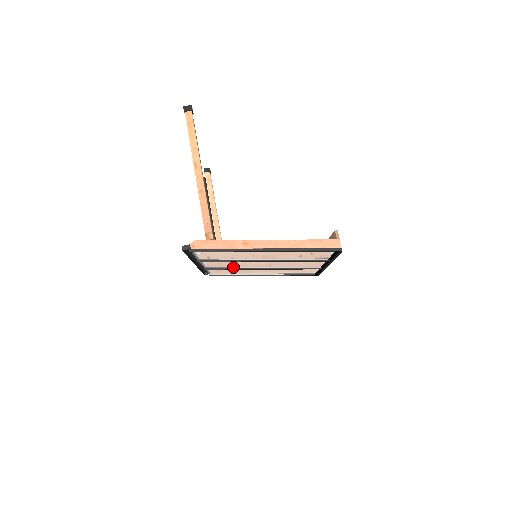
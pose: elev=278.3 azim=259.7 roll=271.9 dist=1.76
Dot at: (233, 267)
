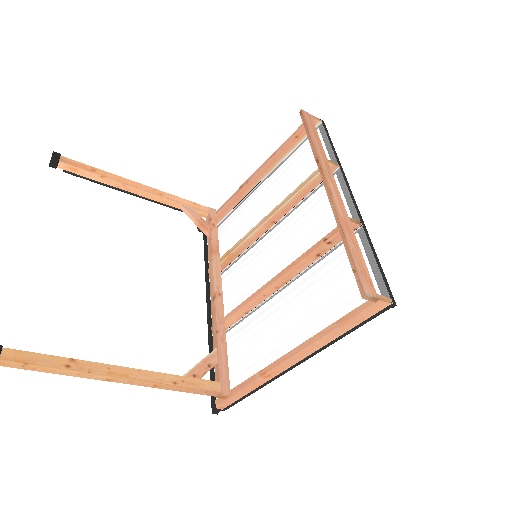
Dot at: (240, 262)
